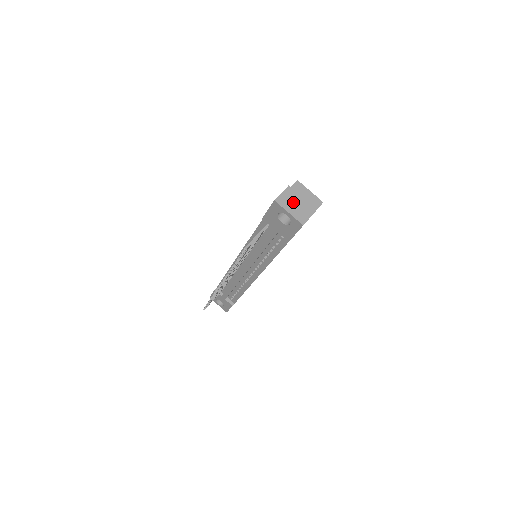
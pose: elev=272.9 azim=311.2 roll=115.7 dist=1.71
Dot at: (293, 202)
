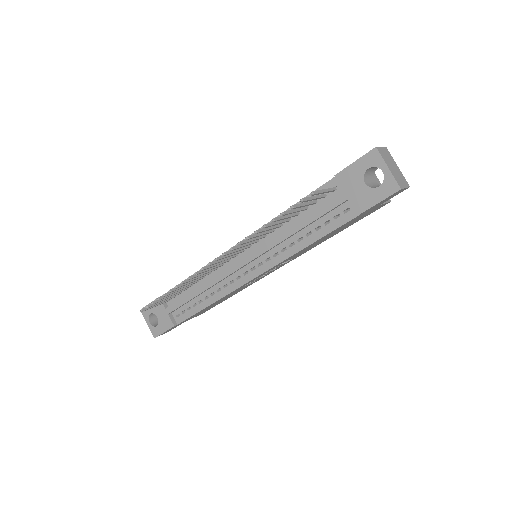
Dot at: (391, 163)
